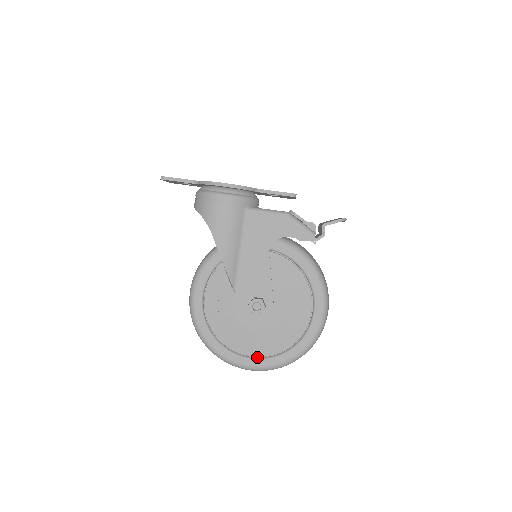
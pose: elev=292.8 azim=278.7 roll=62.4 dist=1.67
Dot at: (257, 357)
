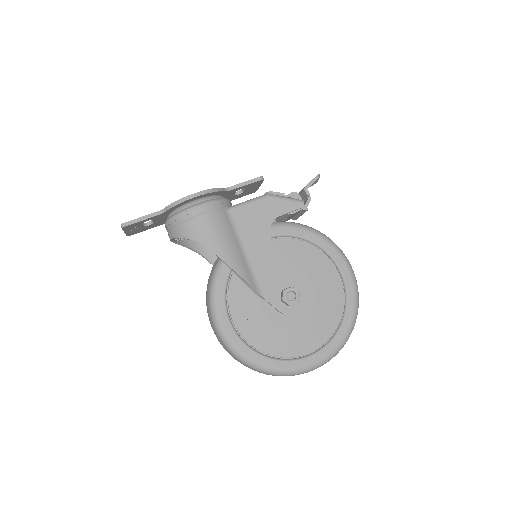
Dot at: (316, 350)
